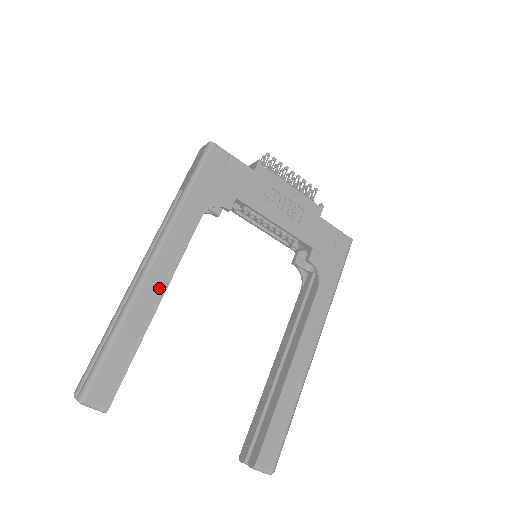
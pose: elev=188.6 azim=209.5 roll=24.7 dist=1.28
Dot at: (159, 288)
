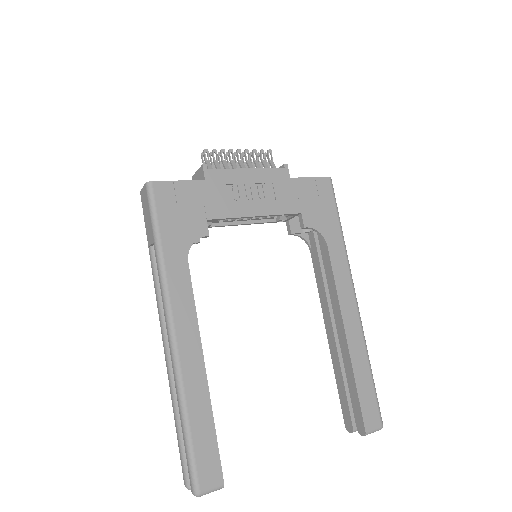
Dot at: (195, 355)
